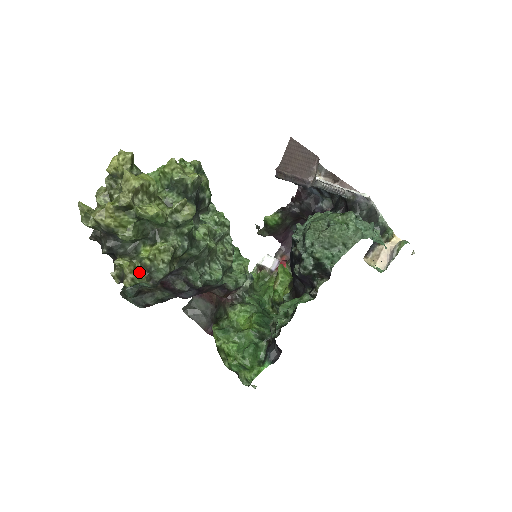
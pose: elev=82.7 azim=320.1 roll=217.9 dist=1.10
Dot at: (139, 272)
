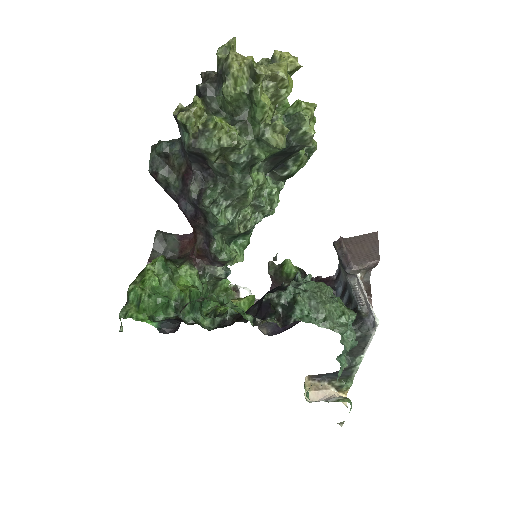
Dot at: (197, 123)
